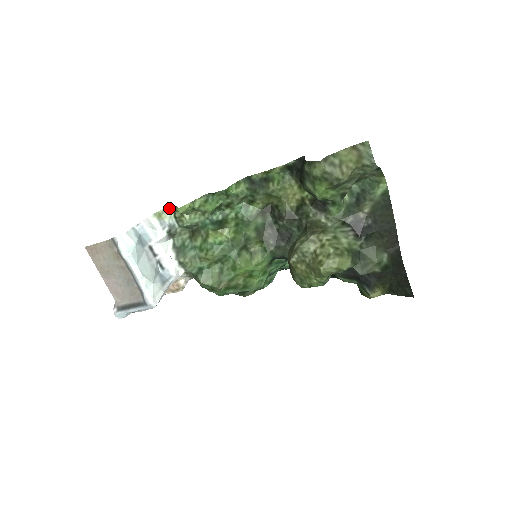
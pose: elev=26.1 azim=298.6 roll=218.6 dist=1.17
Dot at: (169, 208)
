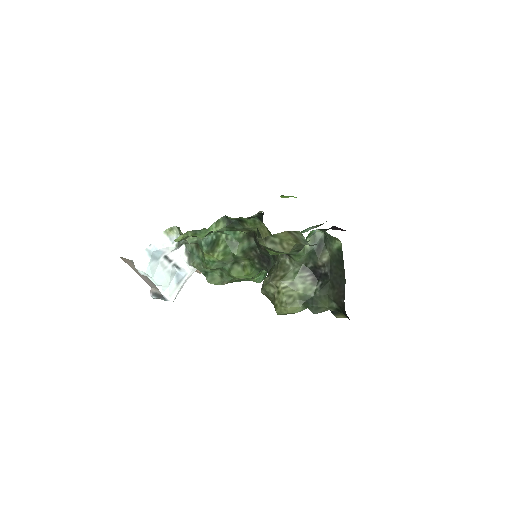
Dot at: (175, 227)
